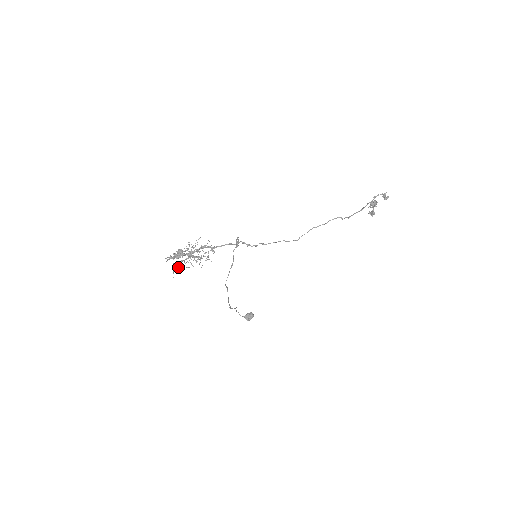
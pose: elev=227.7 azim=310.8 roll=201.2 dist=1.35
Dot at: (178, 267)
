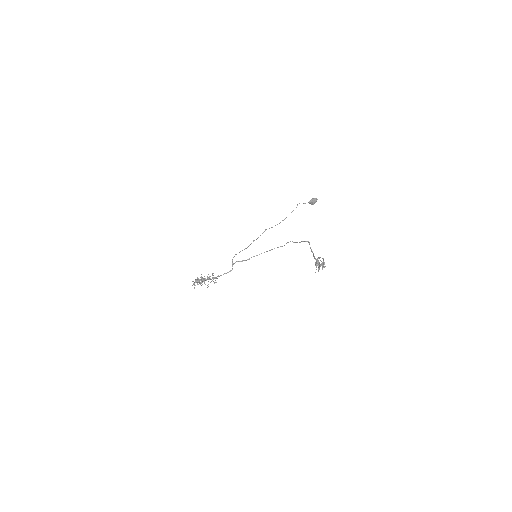
Dot at: (202, 282)
